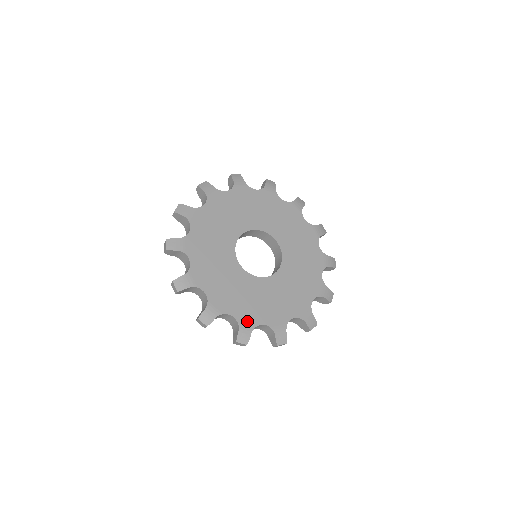
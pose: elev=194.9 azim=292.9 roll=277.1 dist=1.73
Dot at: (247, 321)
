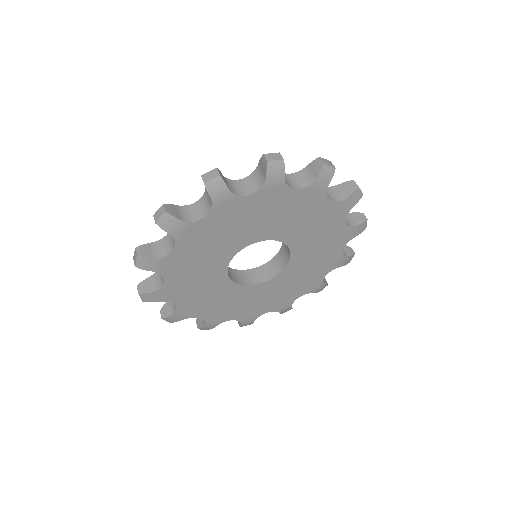
Dot at: (215, 320)
